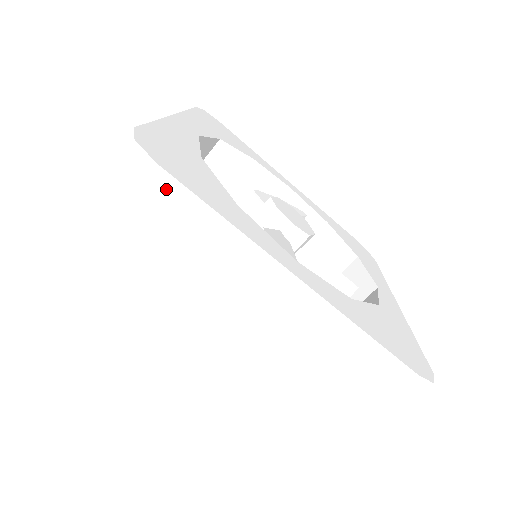
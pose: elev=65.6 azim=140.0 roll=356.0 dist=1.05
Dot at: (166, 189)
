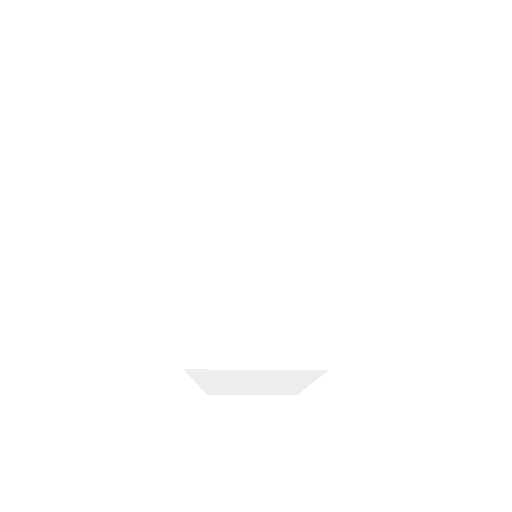
Dot at: (315, 372)
